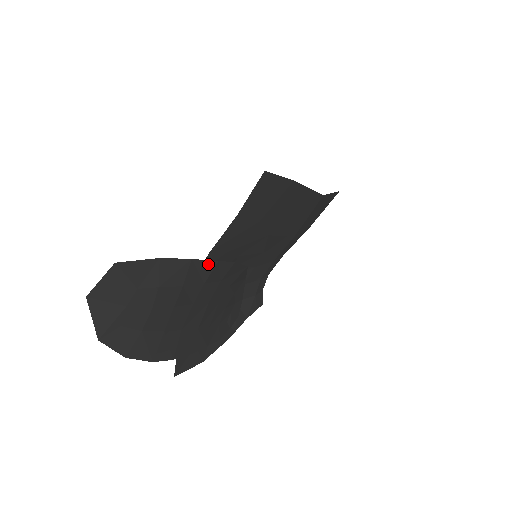
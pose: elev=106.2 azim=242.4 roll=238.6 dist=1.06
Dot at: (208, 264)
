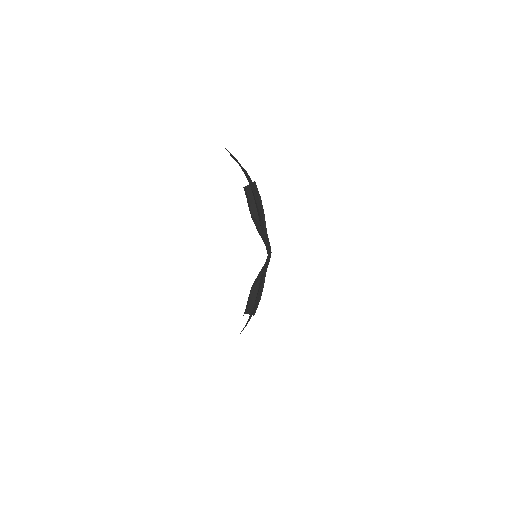
Dot at: occluded
